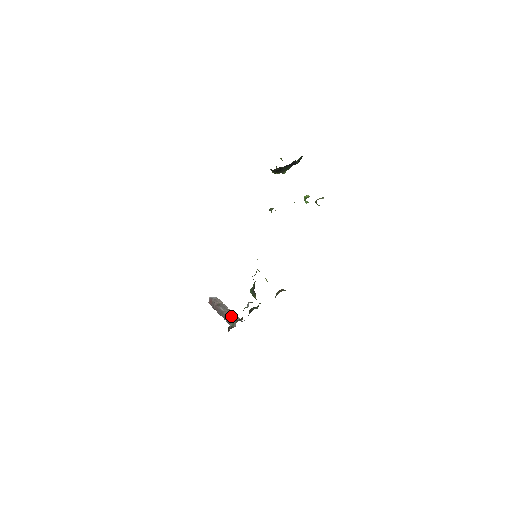
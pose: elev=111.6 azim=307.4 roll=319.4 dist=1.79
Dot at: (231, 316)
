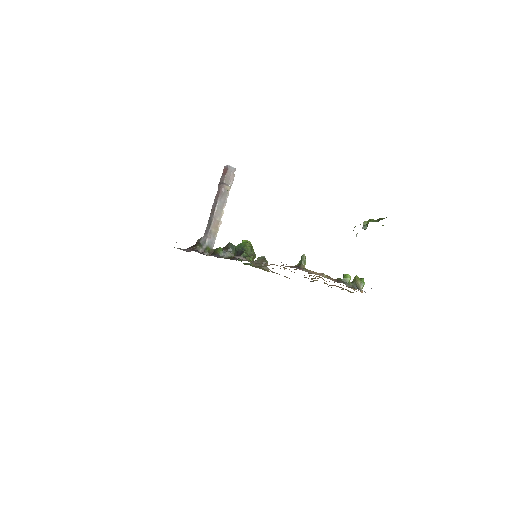
Dot at: (211, 232)
